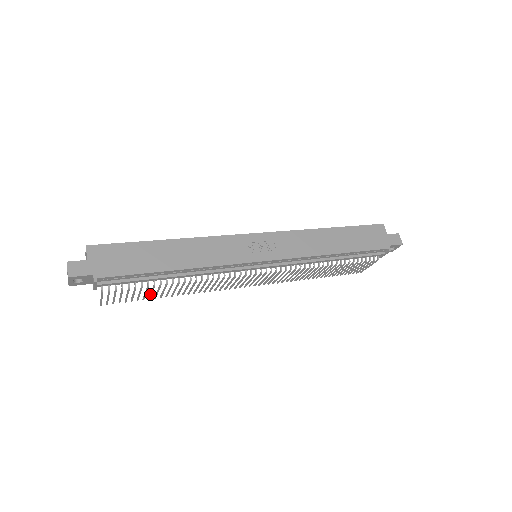
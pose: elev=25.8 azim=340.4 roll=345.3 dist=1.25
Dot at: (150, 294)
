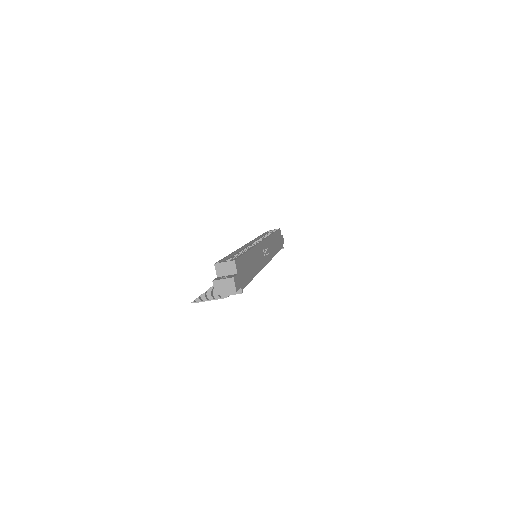
Dot at: occluded
